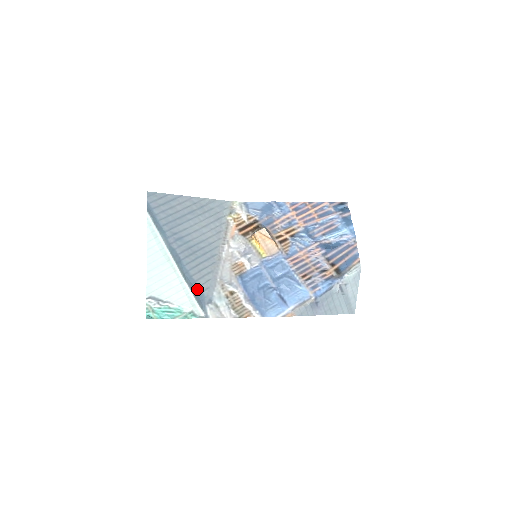
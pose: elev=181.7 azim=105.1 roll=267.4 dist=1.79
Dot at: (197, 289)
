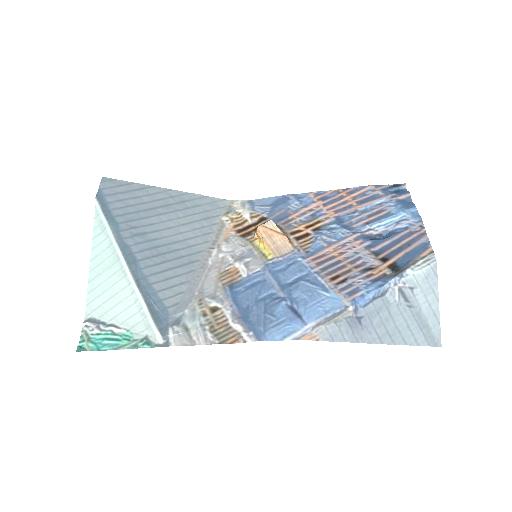
Dot at: (157, 303)
